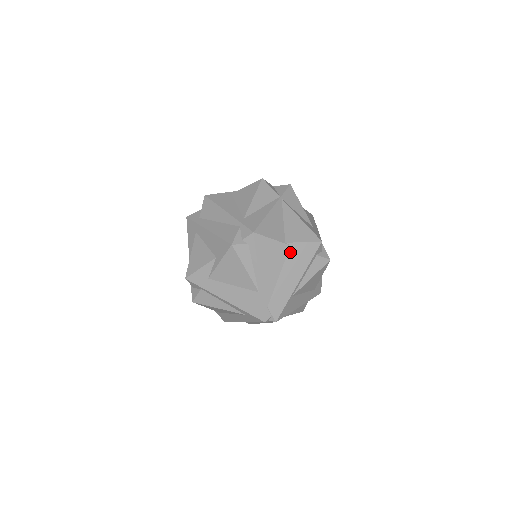
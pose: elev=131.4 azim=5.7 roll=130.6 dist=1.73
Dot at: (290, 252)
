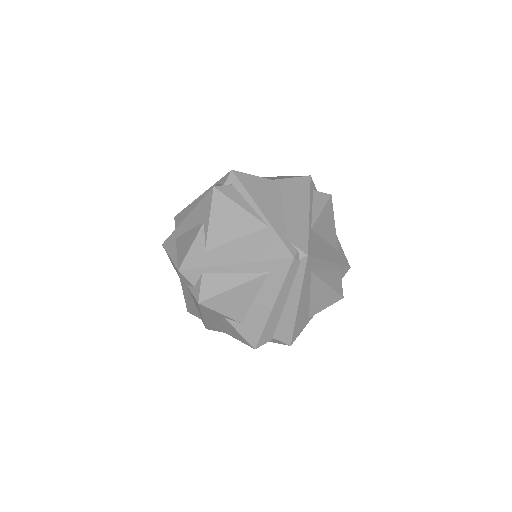
Dot at: (282, 187)
